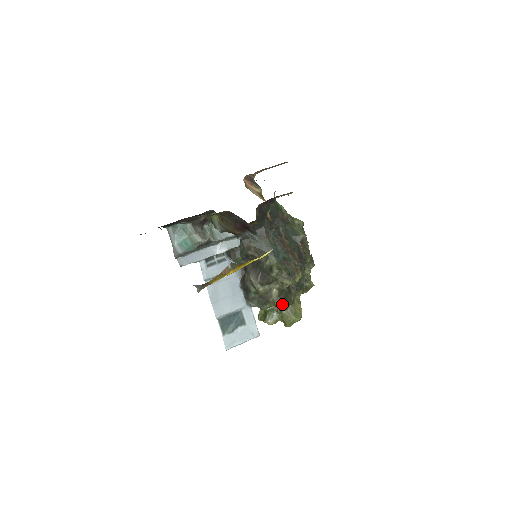
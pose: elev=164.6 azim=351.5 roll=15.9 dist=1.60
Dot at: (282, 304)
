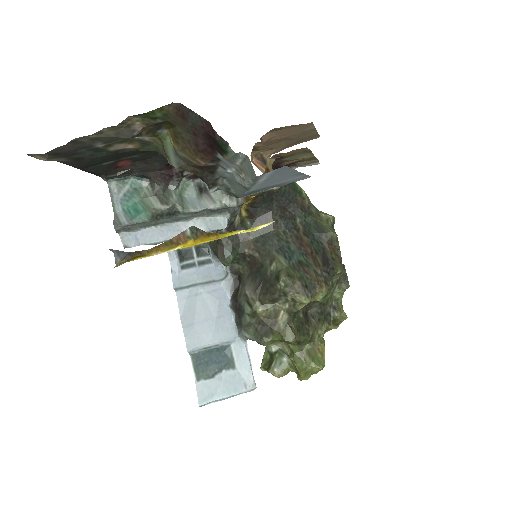
Dot at: (293, 337)
